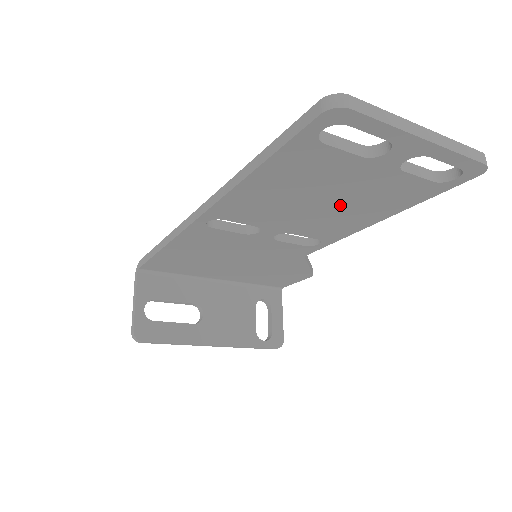
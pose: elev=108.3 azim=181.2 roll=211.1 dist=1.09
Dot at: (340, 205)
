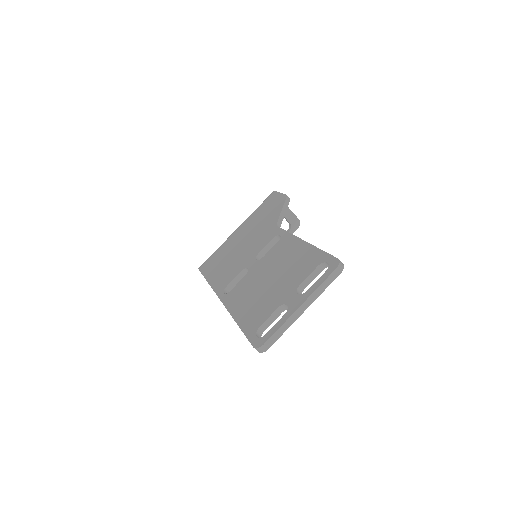
Dot at: occluded
